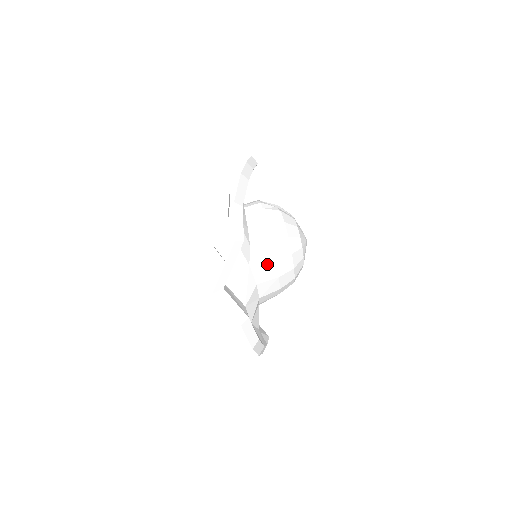
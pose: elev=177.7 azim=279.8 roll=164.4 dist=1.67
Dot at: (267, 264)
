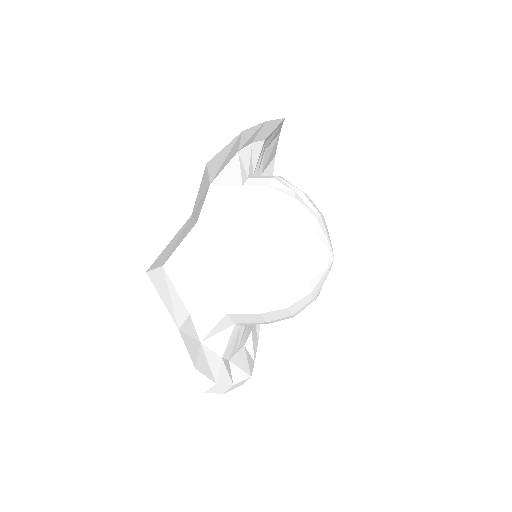
Dot at: (238, 267)
